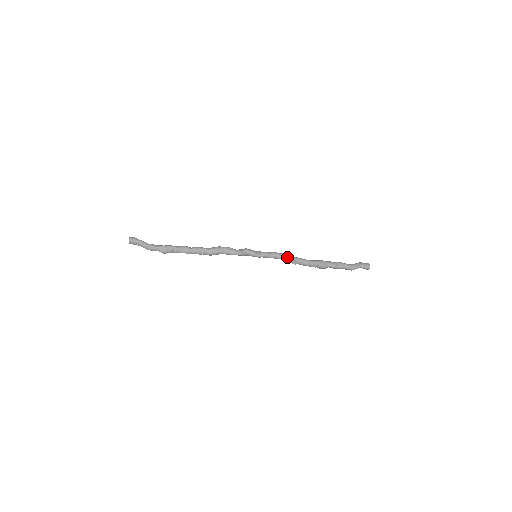
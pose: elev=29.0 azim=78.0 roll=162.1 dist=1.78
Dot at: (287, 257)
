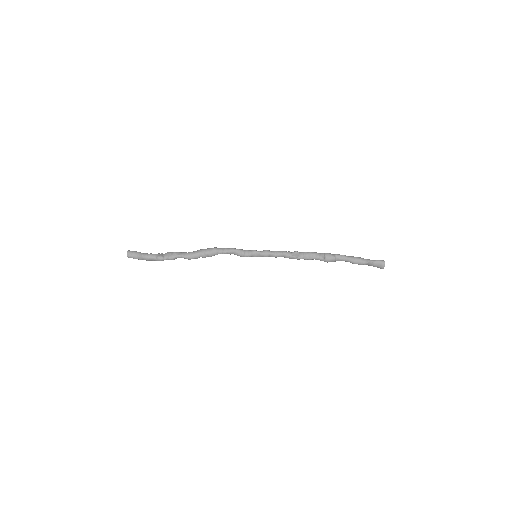
Dot at: (288, 251)
